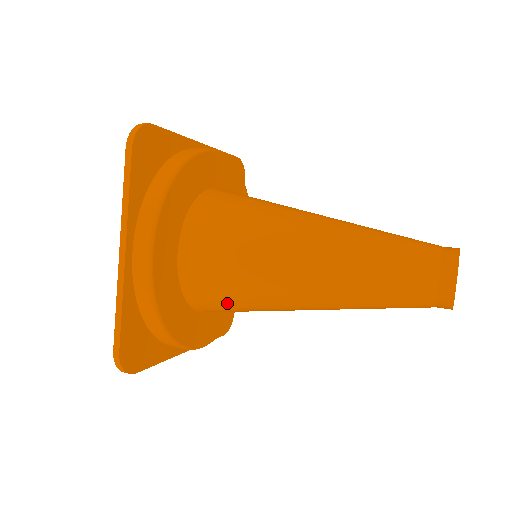
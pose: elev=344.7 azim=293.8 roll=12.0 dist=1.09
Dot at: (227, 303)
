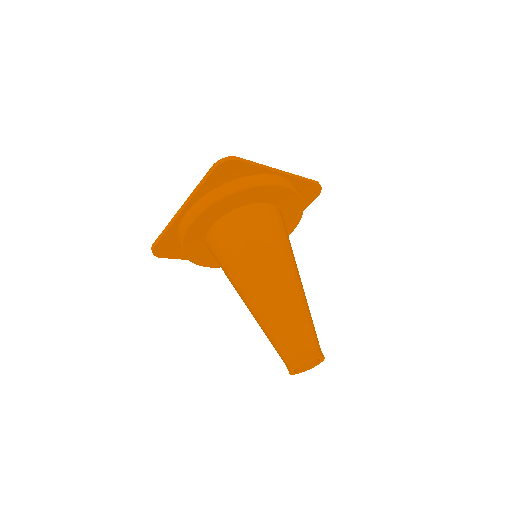
Dot at: (220, 266)
